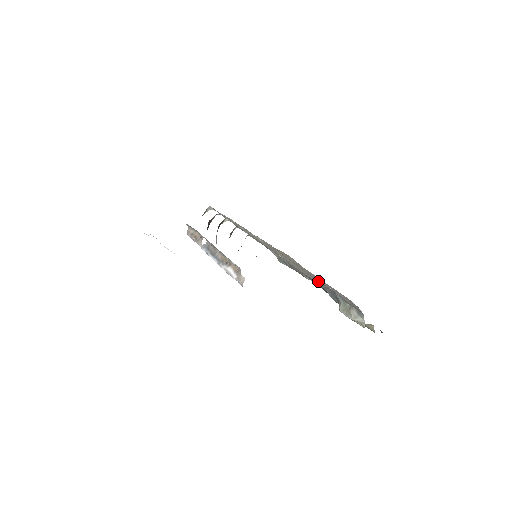
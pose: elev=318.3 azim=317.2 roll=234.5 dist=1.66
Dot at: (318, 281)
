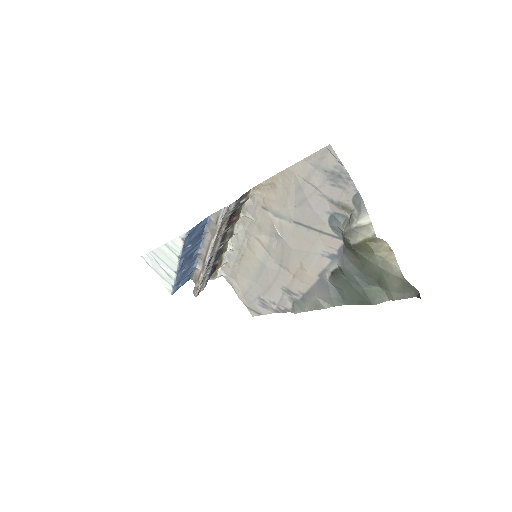
Dot at: (317, 227)
